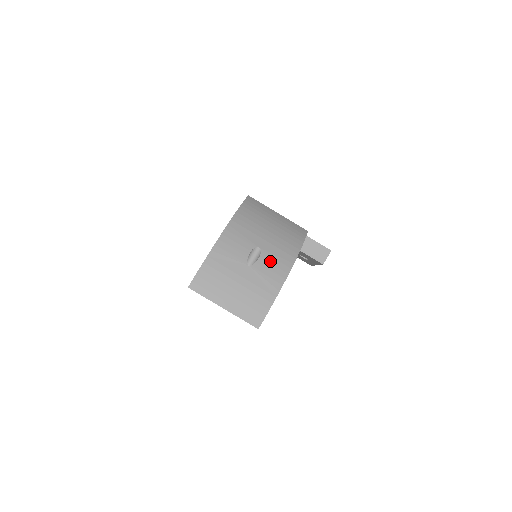
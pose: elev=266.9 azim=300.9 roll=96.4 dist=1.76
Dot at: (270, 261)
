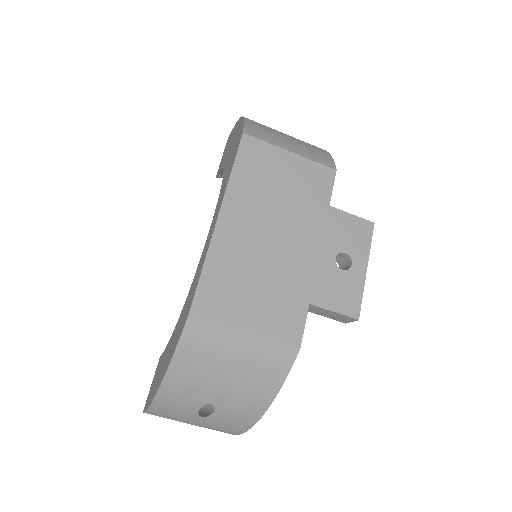
Dot at: (229, 414)
